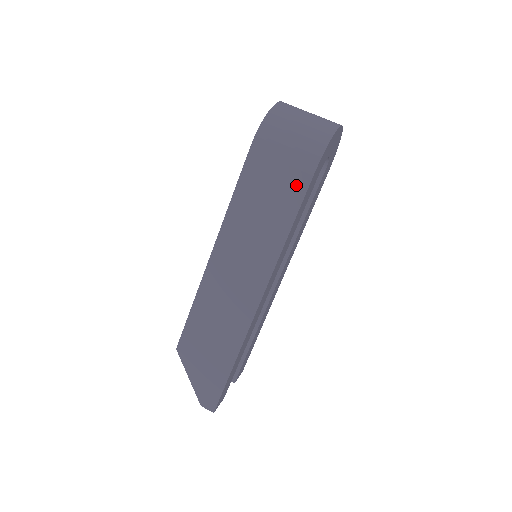
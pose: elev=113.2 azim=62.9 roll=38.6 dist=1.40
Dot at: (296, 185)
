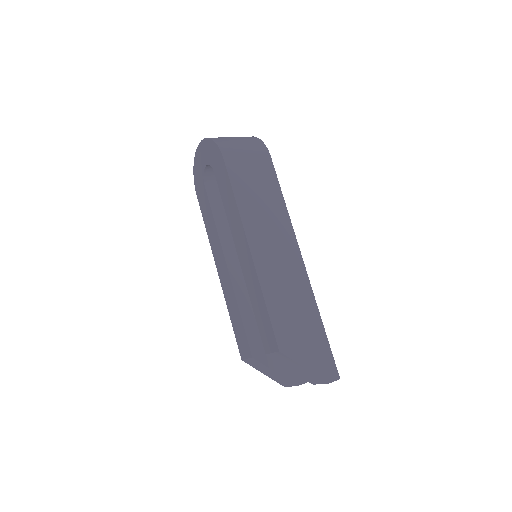
Dot at: (266, 168)
